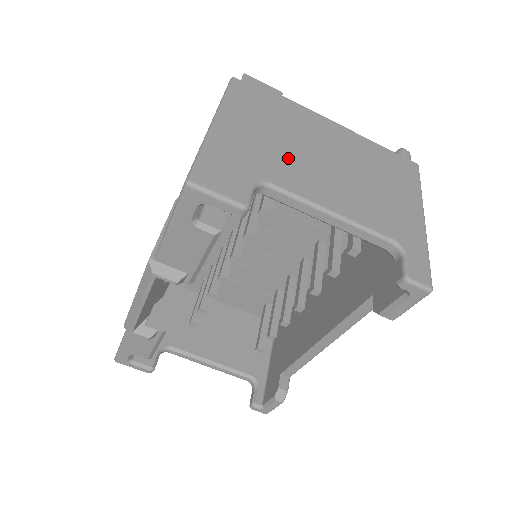
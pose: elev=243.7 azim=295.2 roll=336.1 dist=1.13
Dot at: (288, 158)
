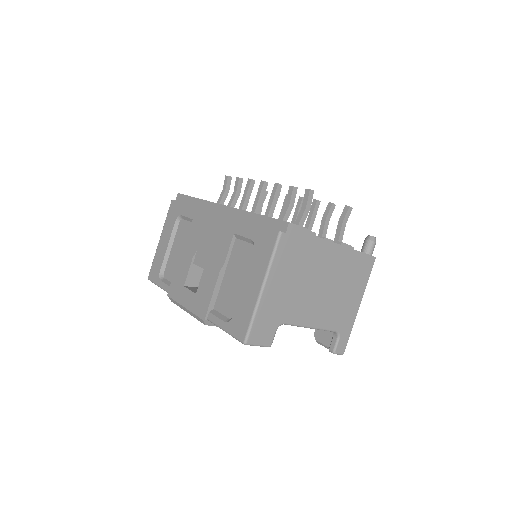
Dot at: (299, 297)
